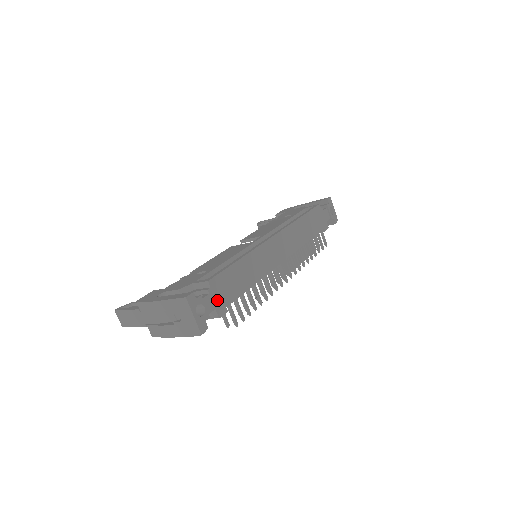
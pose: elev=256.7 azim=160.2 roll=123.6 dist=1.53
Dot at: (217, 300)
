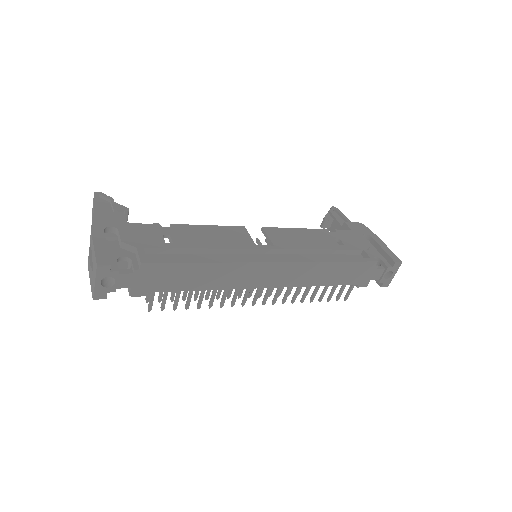
Dot at: (140, 282)
